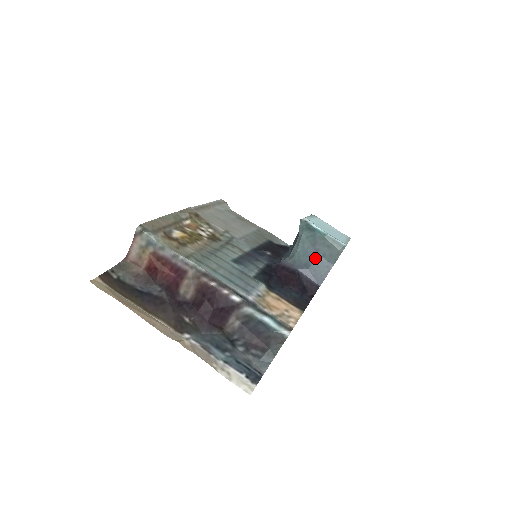
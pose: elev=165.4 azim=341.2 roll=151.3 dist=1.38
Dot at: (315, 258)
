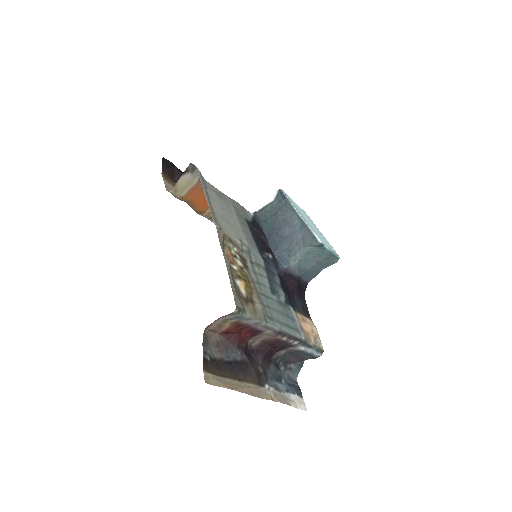
Dot at: (314, 266)
